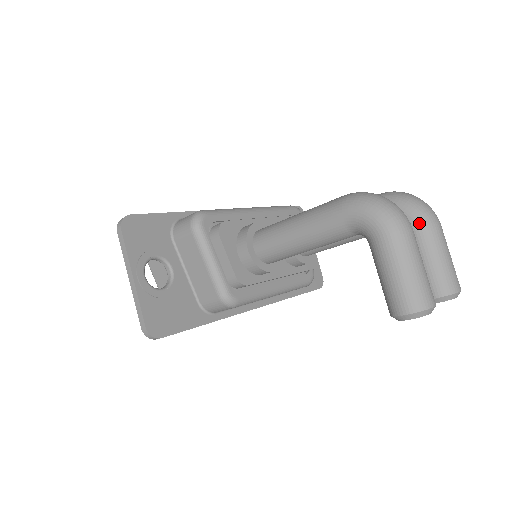
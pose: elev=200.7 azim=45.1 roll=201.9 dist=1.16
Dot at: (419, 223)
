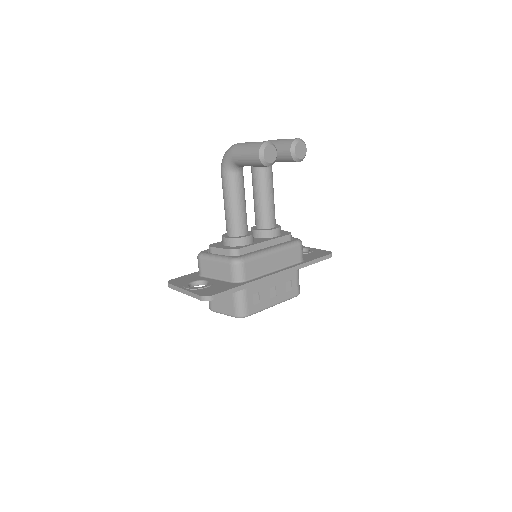
Dot at: occluded
